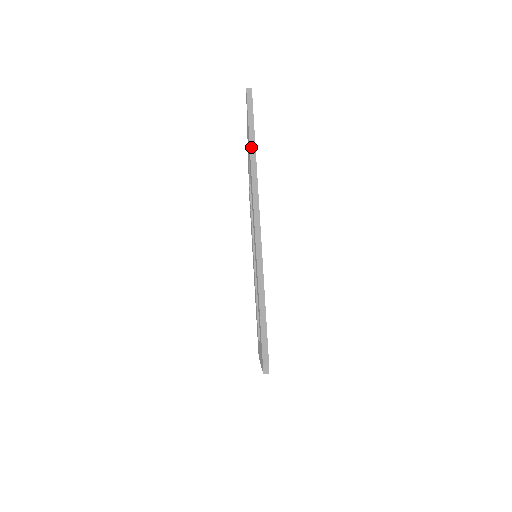
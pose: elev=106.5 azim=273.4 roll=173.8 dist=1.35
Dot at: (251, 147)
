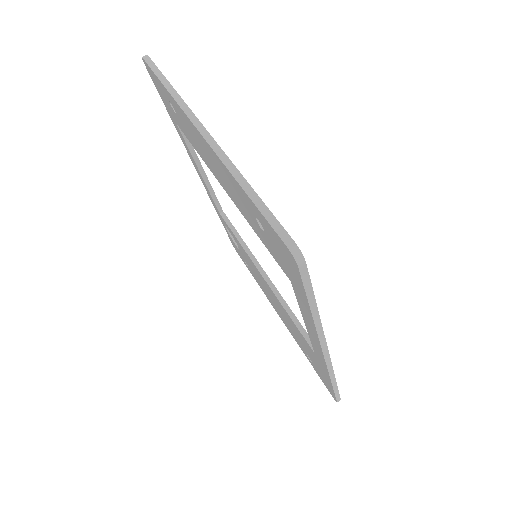
Dot at: (166, 86)
